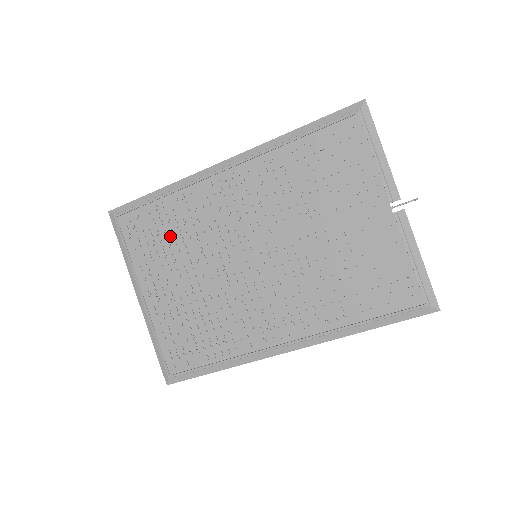
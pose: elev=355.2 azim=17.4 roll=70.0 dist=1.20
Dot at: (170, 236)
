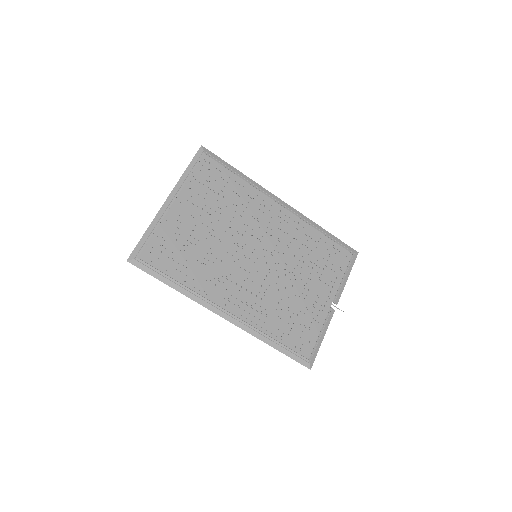
Dot at: (224, 196)
